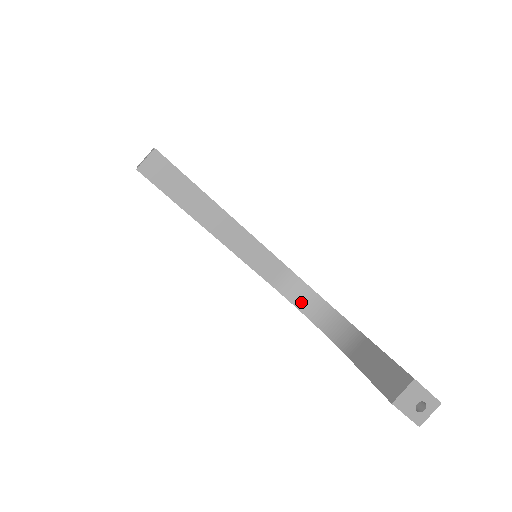
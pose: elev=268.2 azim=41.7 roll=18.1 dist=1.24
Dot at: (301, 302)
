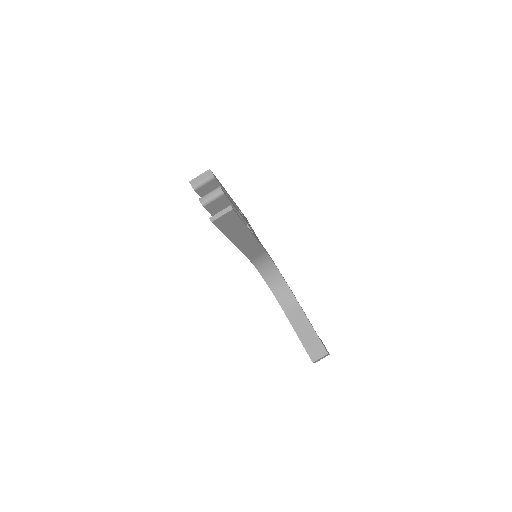
Dot at: (264, 270)
